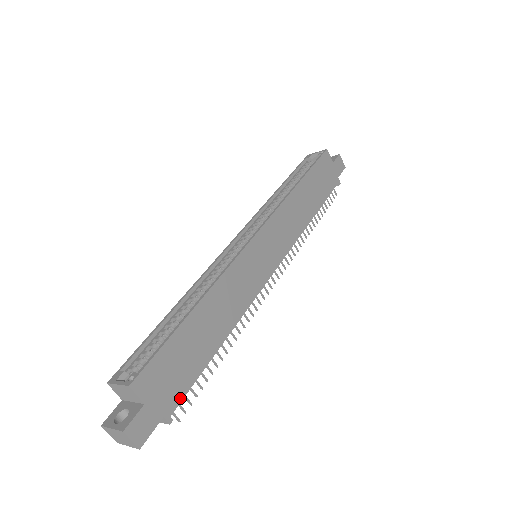
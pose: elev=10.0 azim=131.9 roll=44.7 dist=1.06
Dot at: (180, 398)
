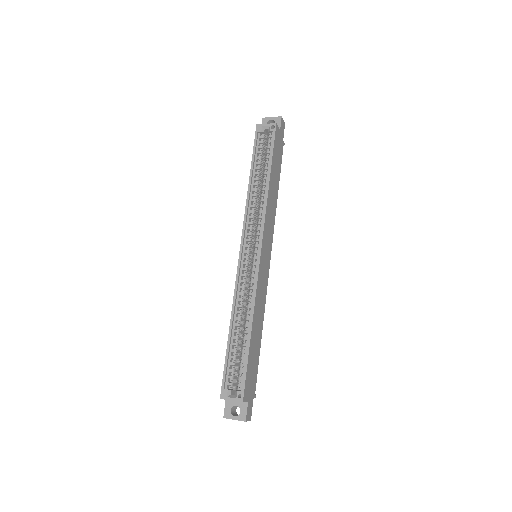
Dot at: (256, 382)
